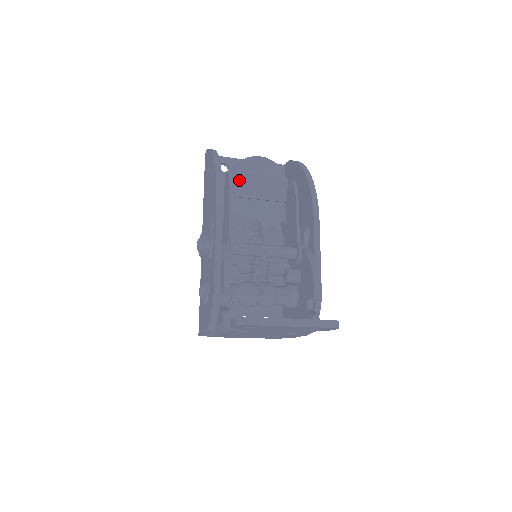
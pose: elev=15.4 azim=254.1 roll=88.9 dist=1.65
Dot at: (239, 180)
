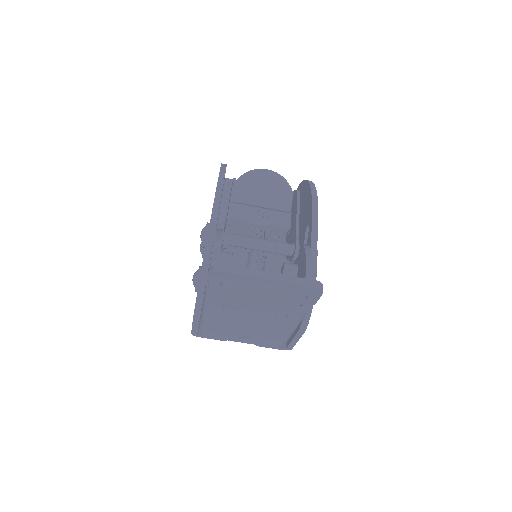
Dot at: (245, 188)
